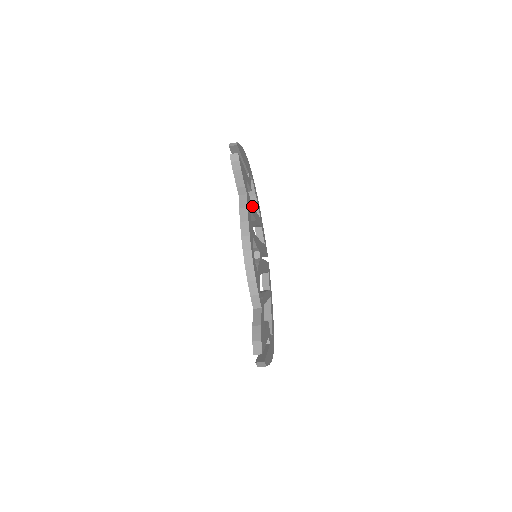
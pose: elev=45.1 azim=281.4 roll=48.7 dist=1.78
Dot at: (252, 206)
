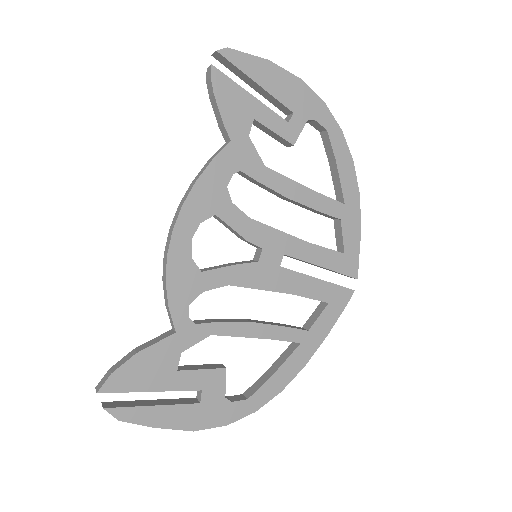
Dot at: (271, 169)
